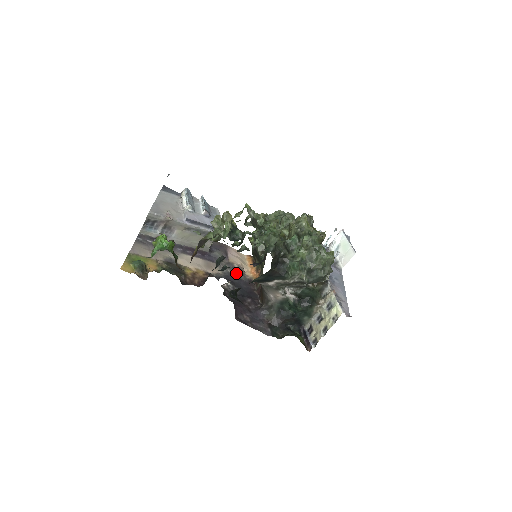
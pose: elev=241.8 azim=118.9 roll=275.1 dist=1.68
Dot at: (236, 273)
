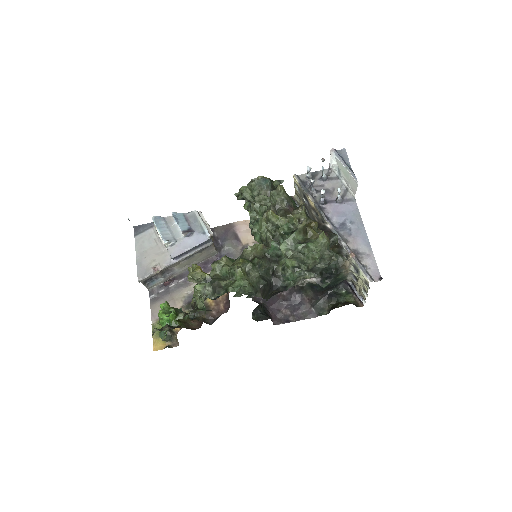
Dot at: occluded
